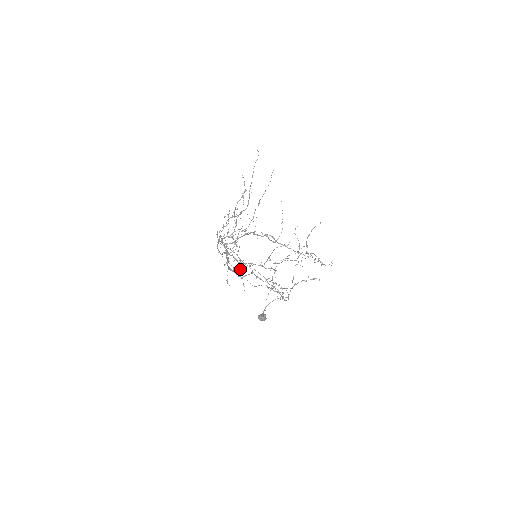
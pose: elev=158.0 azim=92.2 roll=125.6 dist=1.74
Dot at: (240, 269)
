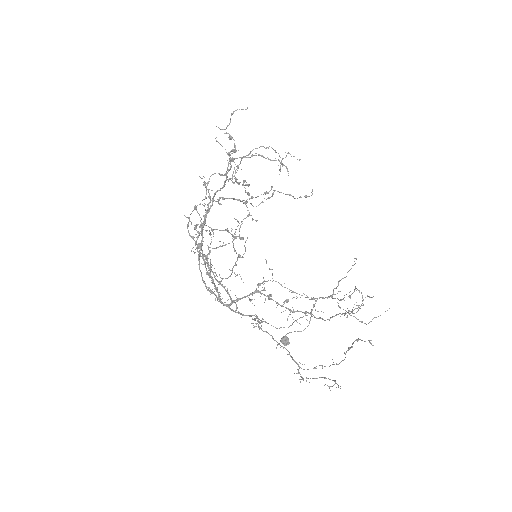
Dot at: (196, 209)
